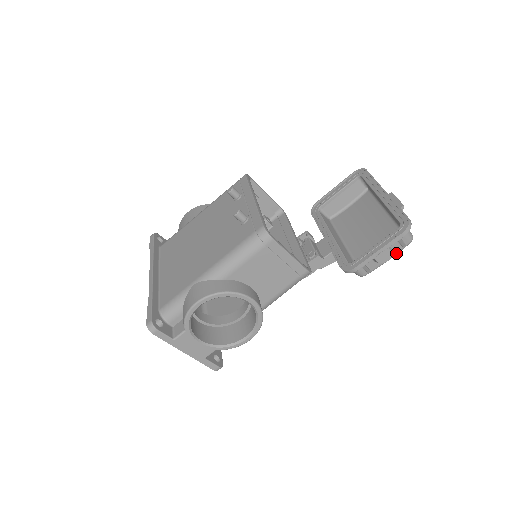
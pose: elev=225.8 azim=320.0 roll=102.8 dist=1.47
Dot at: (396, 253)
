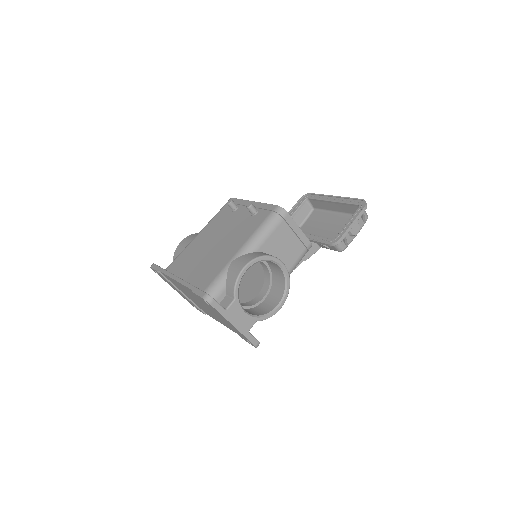
Dot at: (360, 228)
